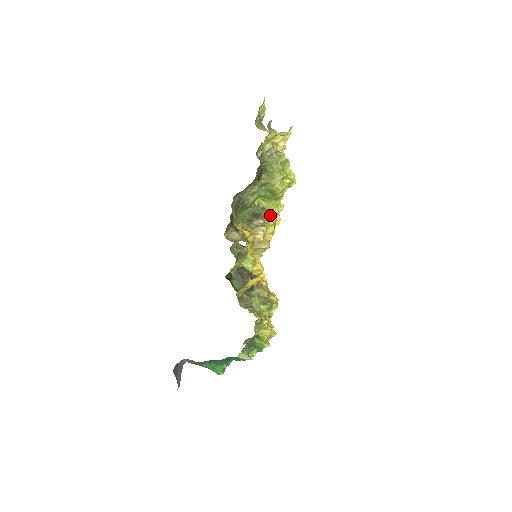
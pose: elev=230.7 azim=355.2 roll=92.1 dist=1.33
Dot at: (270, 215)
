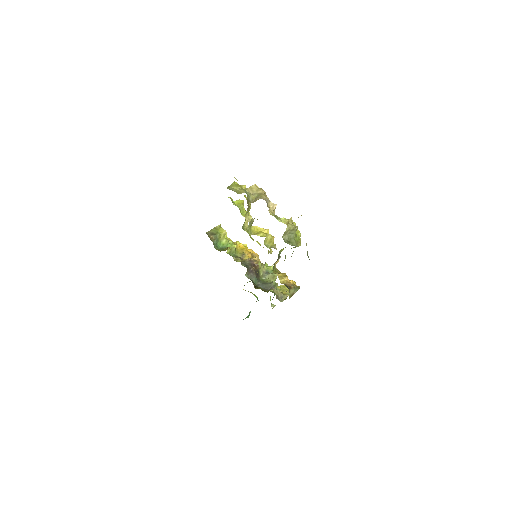
Dot at: (273, 242)
